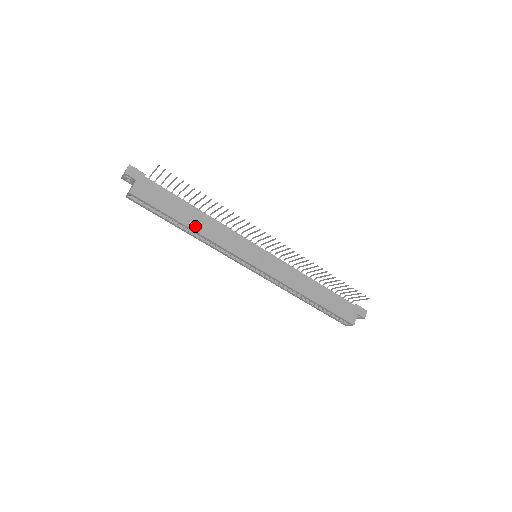
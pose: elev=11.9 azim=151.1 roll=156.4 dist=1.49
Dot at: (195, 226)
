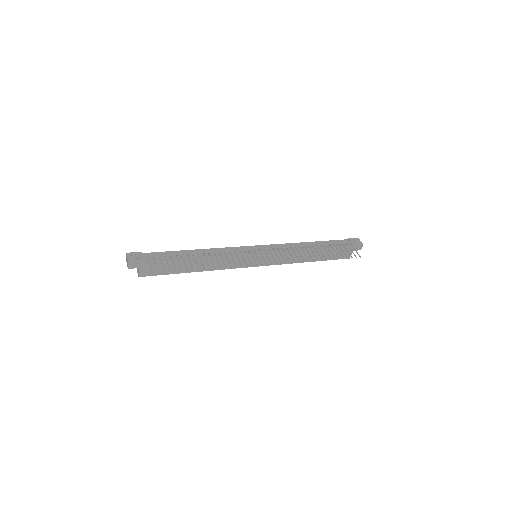
Dot at: occluded
